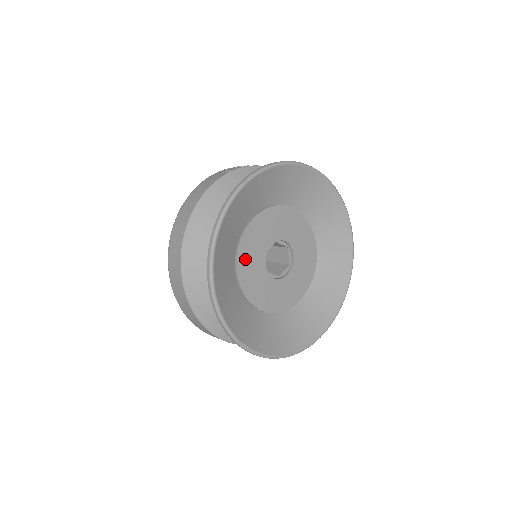
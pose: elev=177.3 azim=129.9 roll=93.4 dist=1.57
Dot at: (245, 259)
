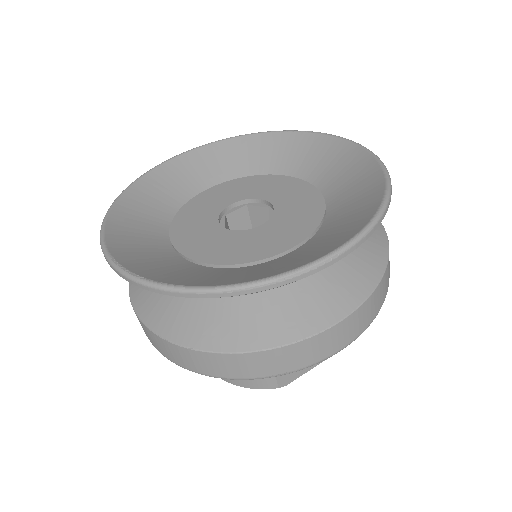
Dot at: (187, 217)
